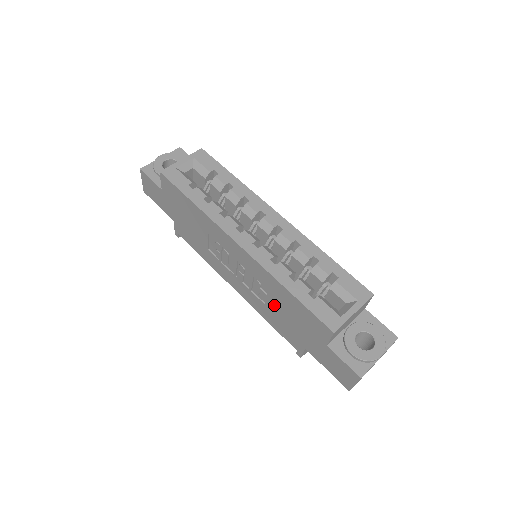
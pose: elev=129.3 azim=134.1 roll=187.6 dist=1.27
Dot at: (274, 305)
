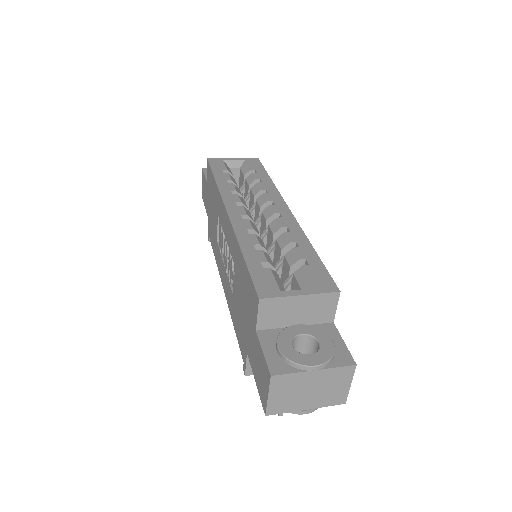
Dot at: (236, 289)
